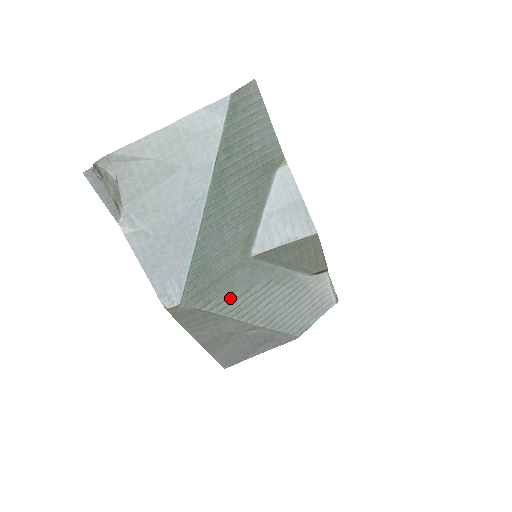
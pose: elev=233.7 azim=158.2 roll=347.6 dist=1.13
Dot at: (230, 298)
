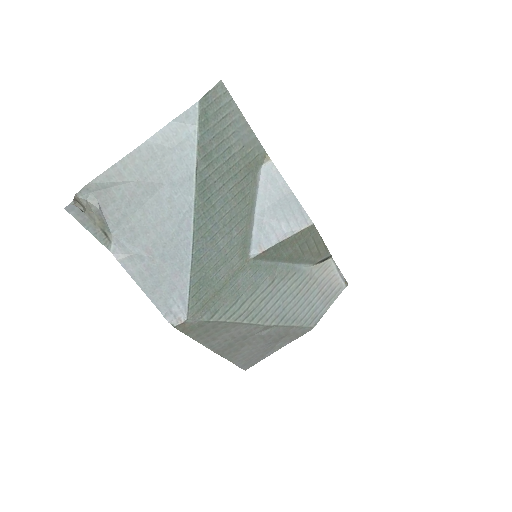
Dot at: (237, 304)
